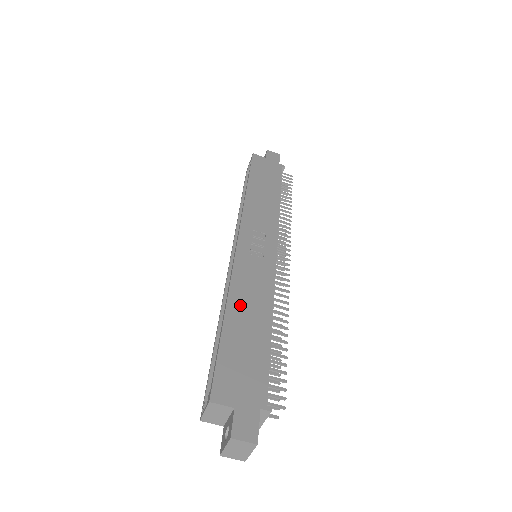
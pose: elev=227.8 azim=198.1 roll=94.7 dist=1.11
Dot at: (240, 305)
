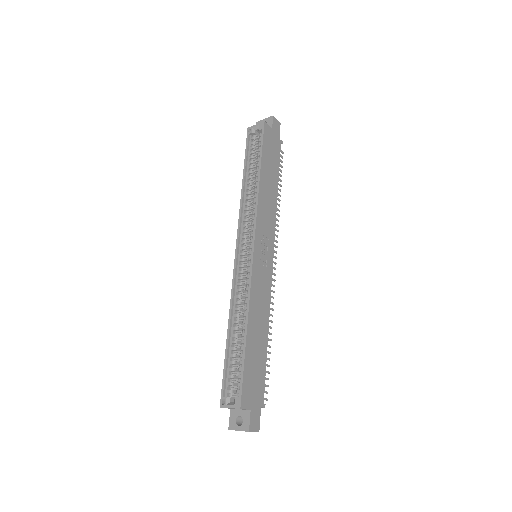
Dot at: (254, 321)
